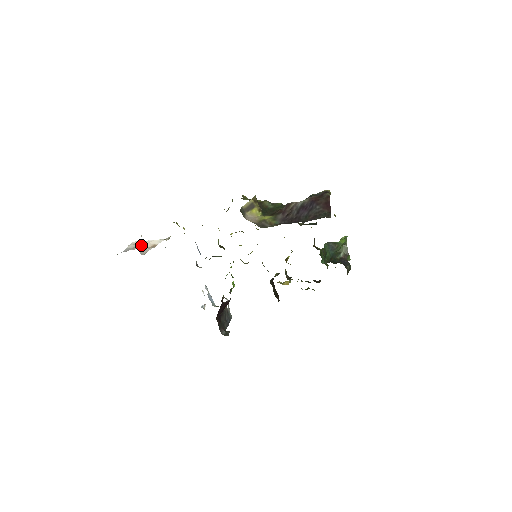
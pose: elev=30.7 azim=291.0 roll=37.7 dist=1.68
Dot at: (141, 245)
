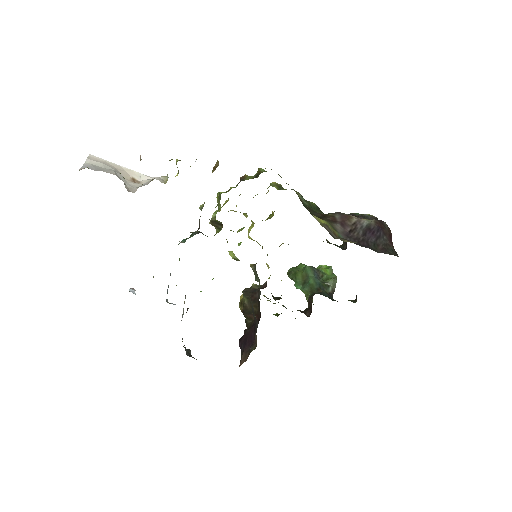
Dot at: (117, 170)
